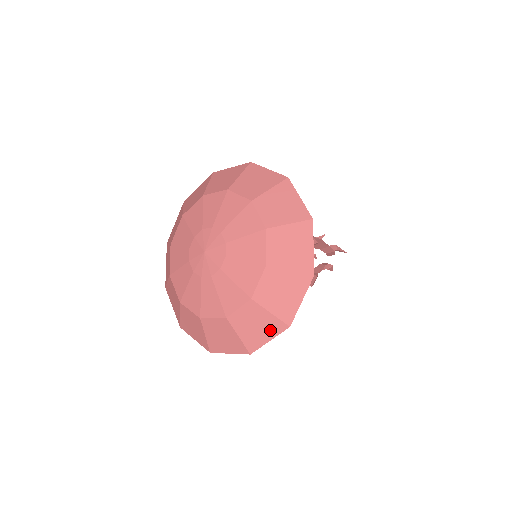
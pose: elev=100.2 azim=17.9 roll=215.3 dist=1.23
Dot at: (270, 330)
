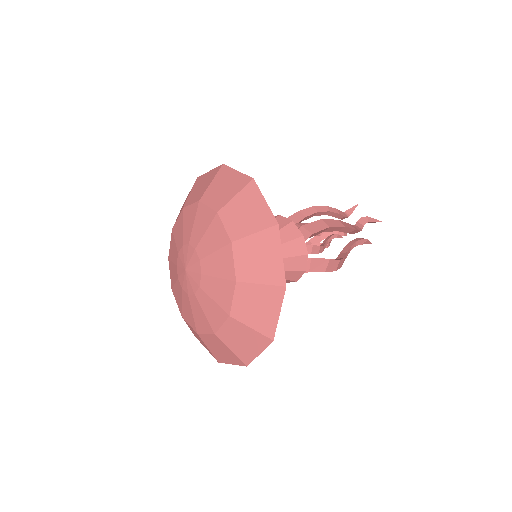
Dot at: (256, 344)
